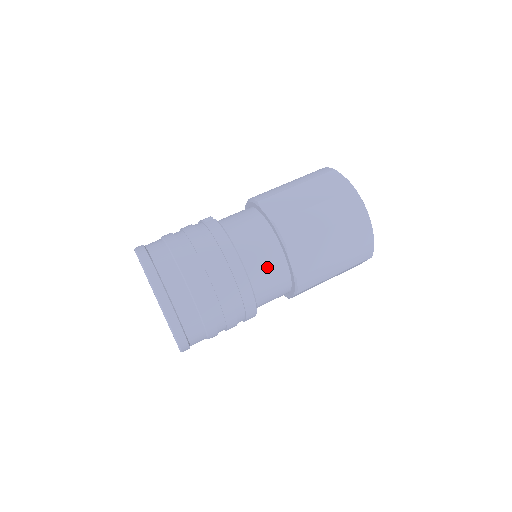
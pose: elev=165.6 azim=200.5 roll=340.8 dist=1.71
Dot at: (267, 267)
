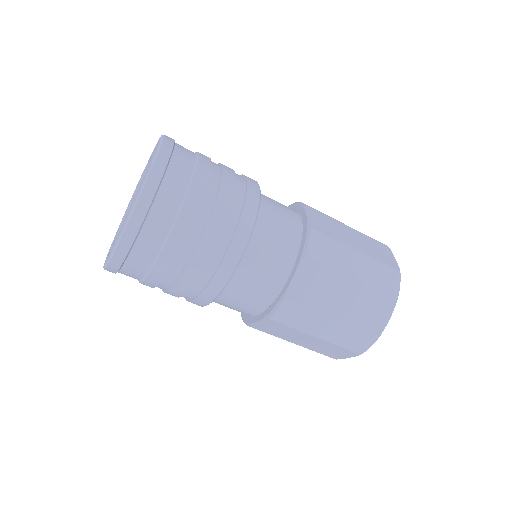
Dot at: (269, 259)
